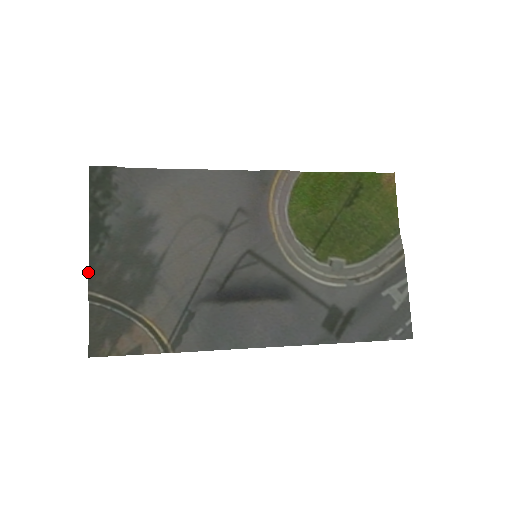
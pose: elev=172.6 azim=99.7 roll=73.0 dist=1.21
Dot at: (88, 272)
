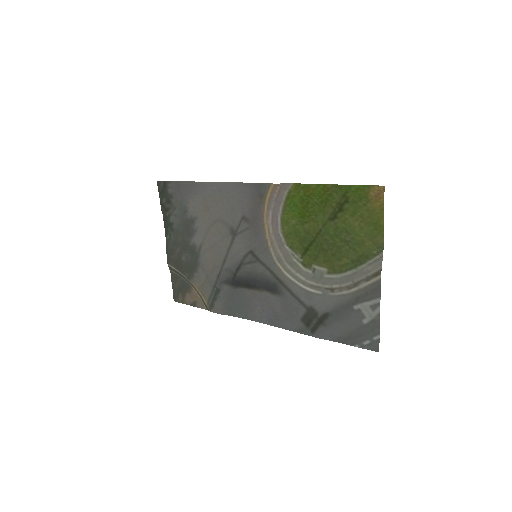
Dot at: (166, 252)
